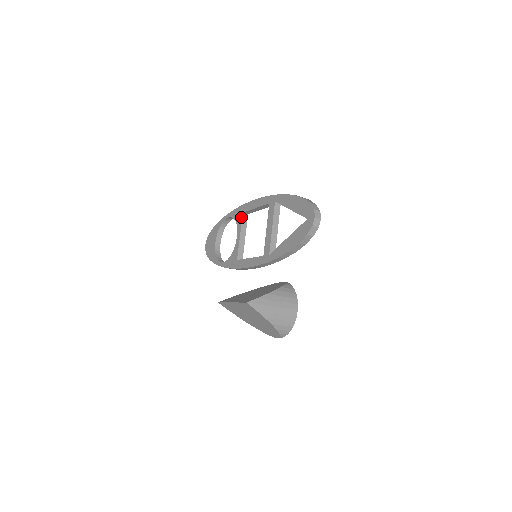
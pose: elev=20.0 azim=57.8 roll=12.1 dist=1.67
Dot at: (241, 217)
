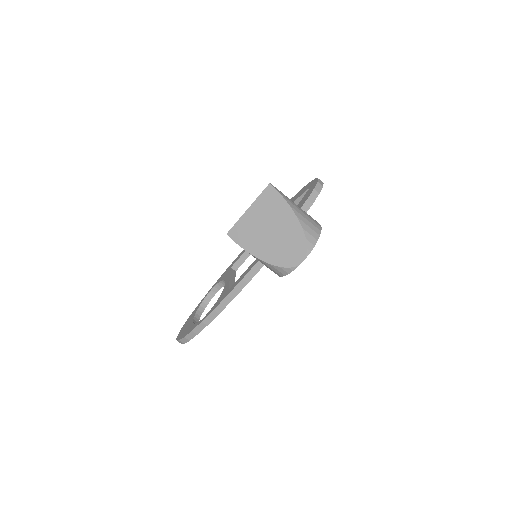
Dot at: (229, 270)
